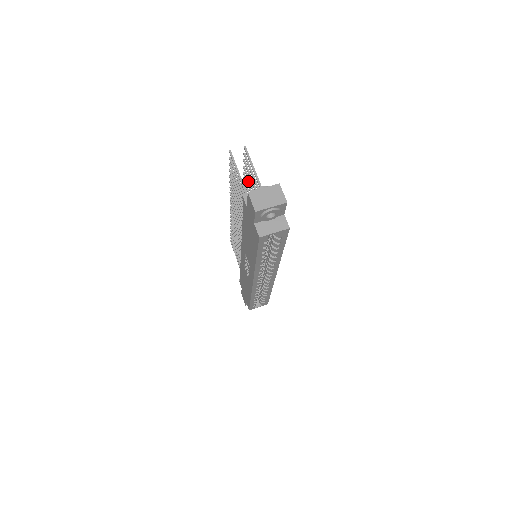
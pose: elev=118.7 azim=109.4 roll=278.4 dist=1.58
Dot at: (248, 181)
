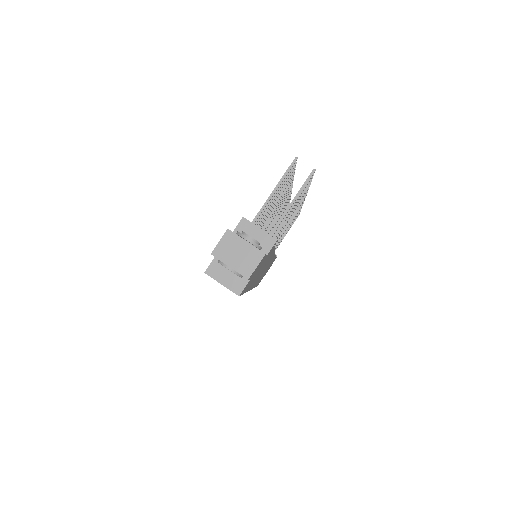
Dot at: occluded
